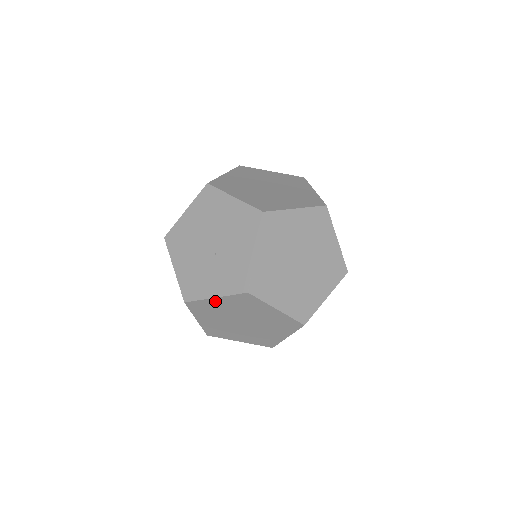
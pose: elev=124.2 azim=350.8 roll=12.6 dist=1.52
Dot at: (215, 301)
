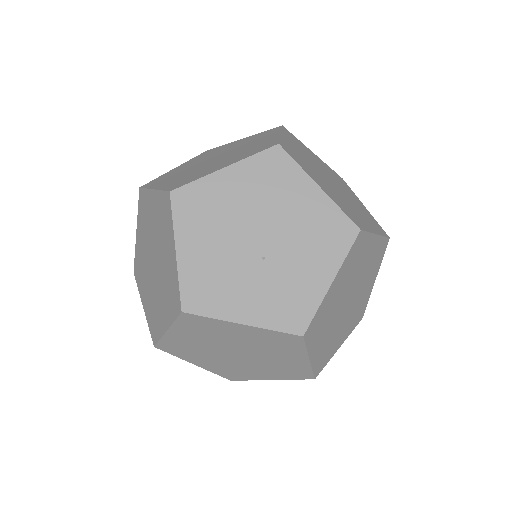
Dot at: (236, 326)
